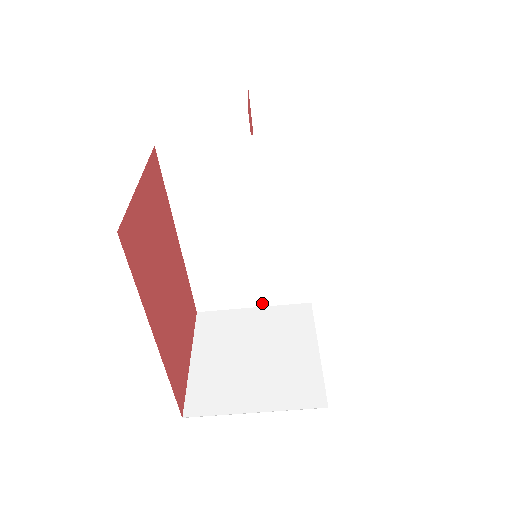
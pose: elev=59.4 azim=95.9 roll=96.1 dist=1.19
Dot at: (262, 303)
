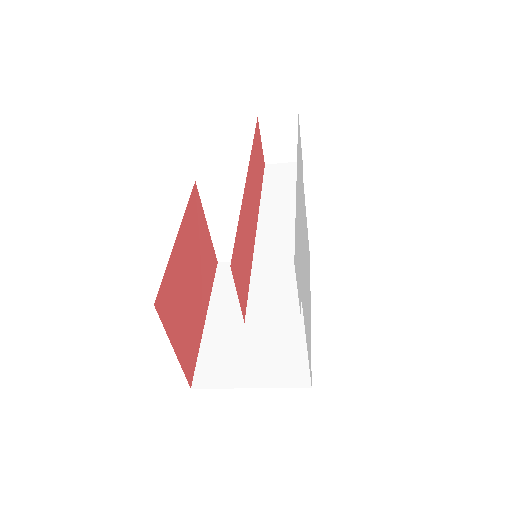
Dot at: occluded
